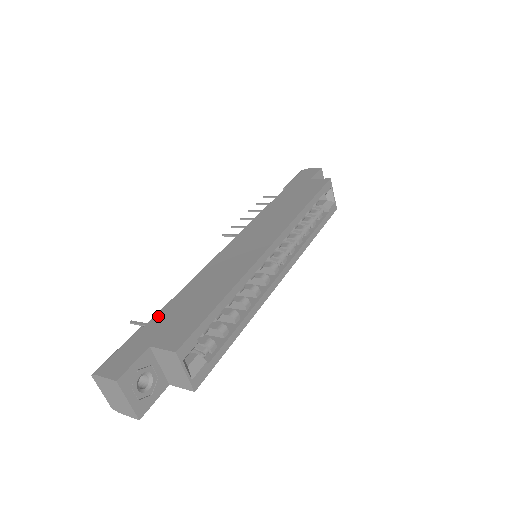
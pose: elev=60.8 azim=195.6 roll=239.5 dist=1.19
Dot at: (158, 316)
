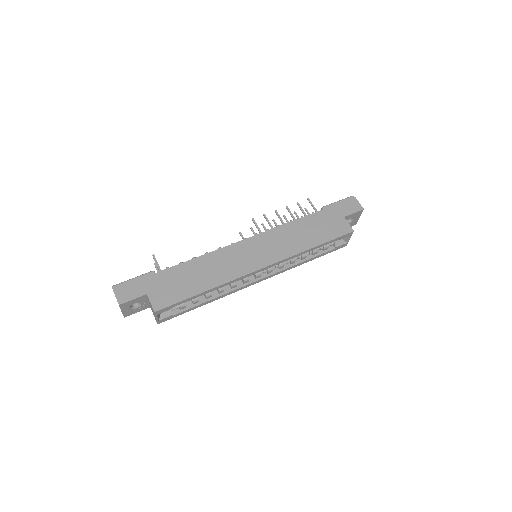
Dot at: (165, 272)
